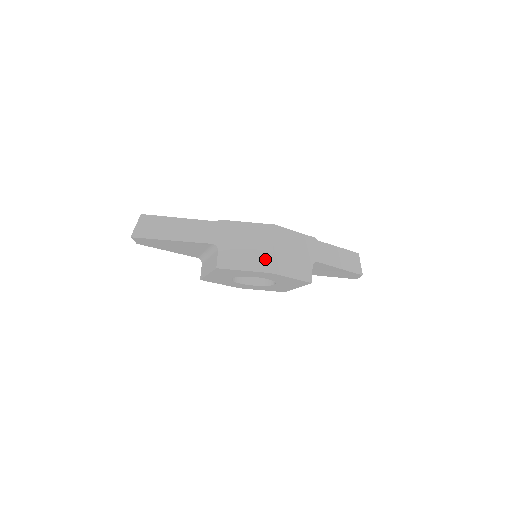
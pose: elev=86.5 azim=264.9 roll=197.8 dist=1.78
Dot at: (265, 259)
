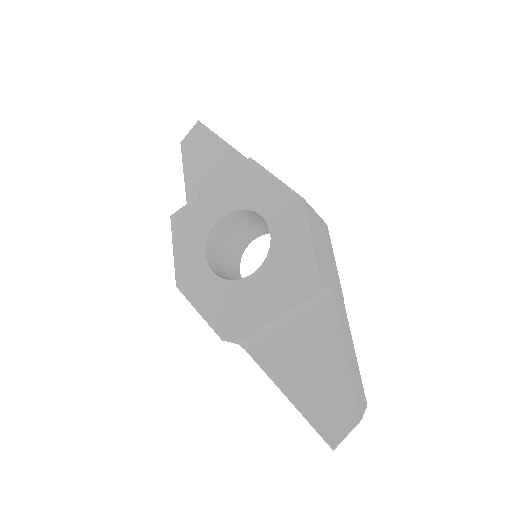
Dot at: occluded
